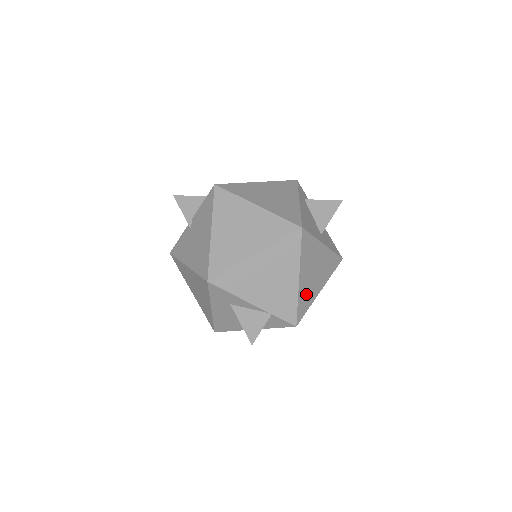
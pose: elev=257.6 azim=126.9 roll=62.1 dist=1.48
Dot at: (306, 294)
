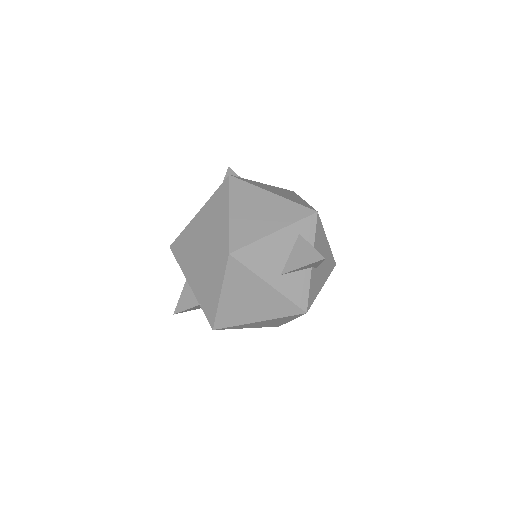
Dot at: (232, 312)
